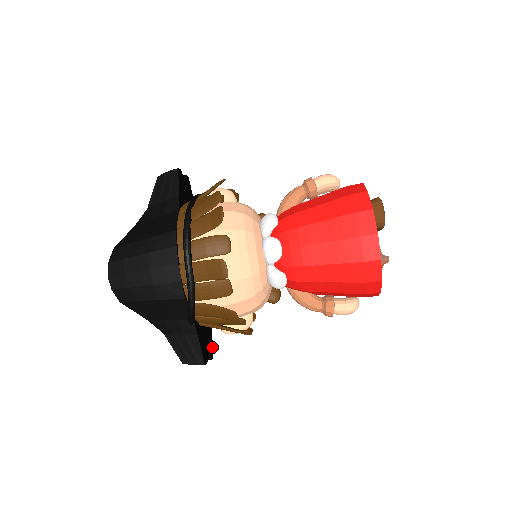
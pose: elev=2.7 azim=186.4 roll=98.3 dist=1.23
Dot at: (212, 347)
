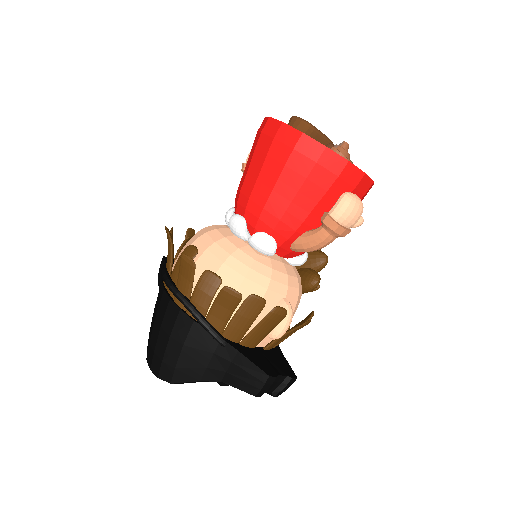
Dot at: (291, 370)
